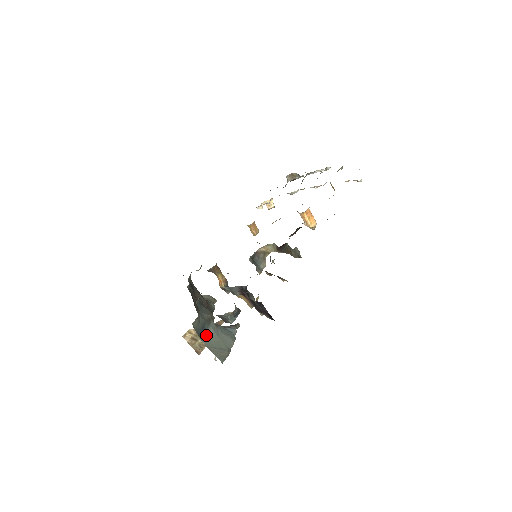
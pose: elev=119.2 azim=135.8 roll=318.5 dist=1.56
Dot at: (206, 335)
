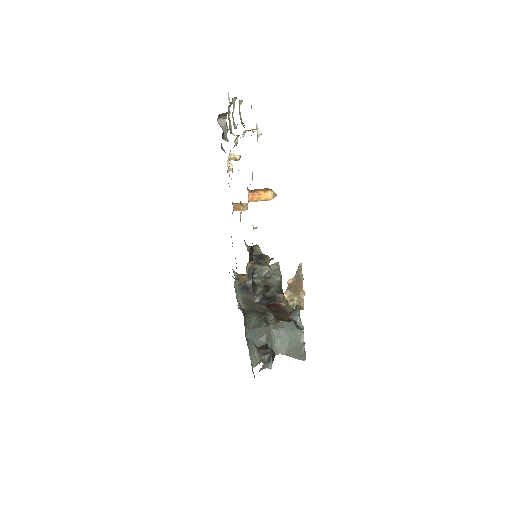
Dot at: (277, 347)
